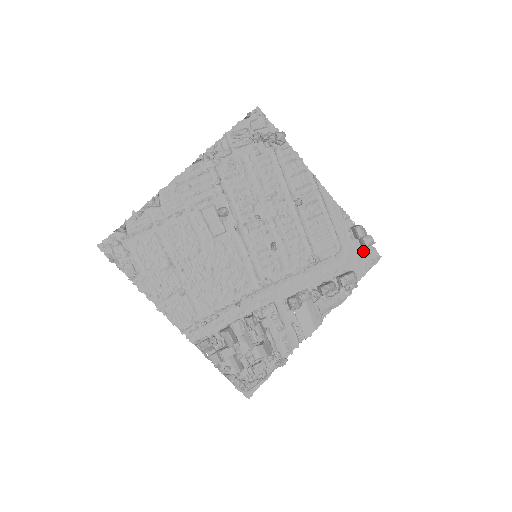
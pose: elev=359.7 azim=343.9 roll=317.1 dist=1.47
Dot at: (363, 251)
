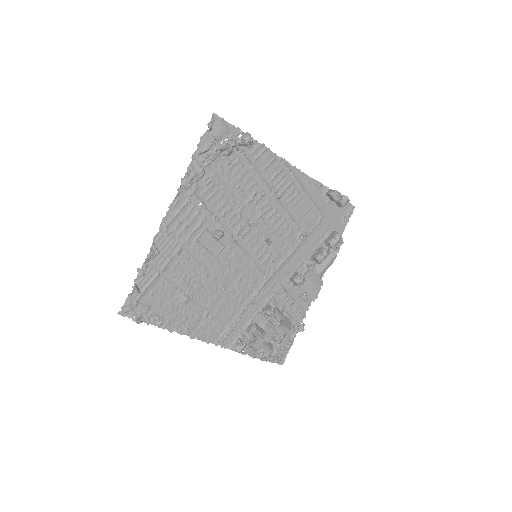
Dot at: (340, 208)
